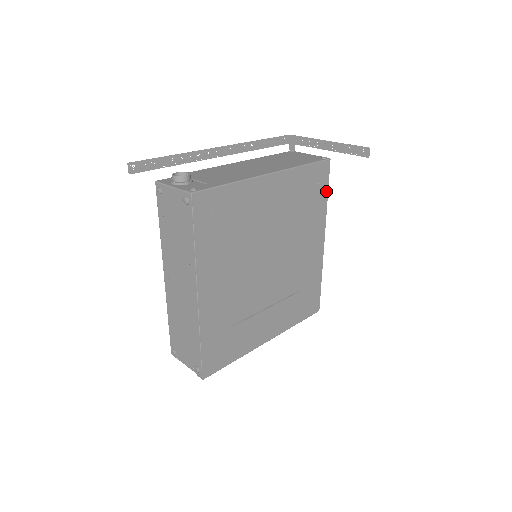
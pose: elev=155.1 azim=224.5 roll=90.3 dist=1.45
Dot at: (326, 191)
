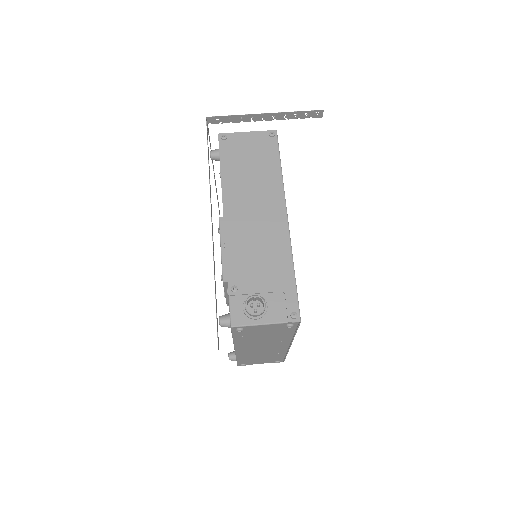
Dot at: occluded
